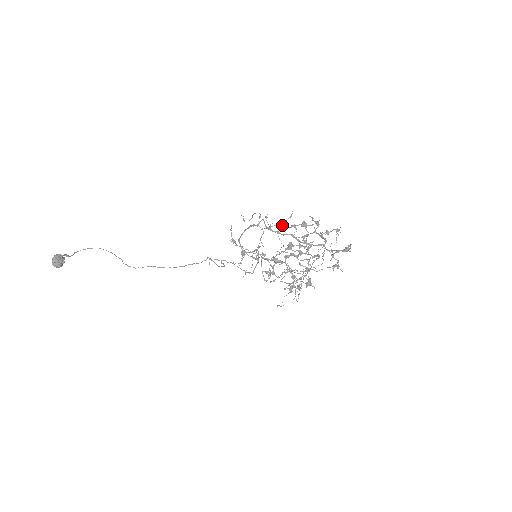
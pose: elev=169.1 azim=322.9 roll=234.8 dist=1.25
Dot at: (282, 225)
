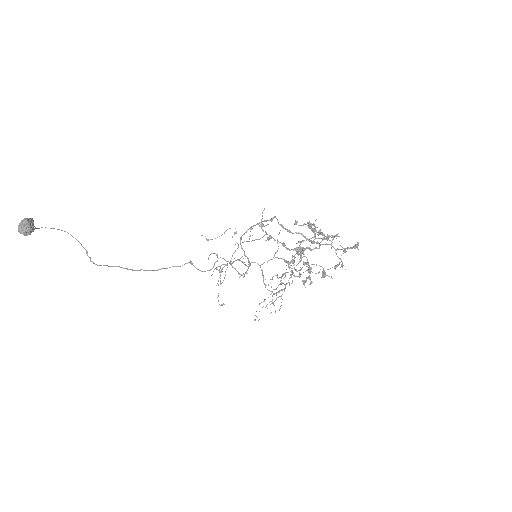
Dot at: (295, 222)
